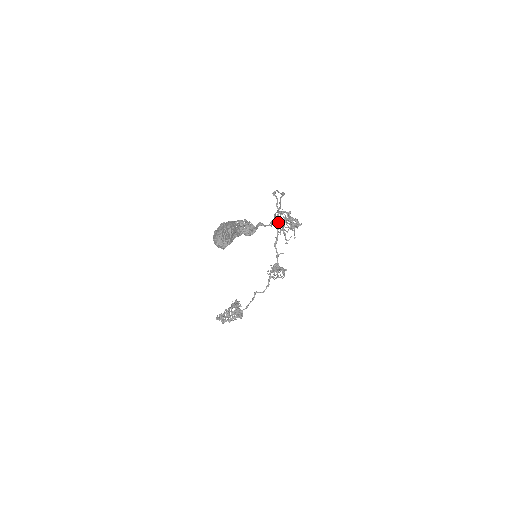
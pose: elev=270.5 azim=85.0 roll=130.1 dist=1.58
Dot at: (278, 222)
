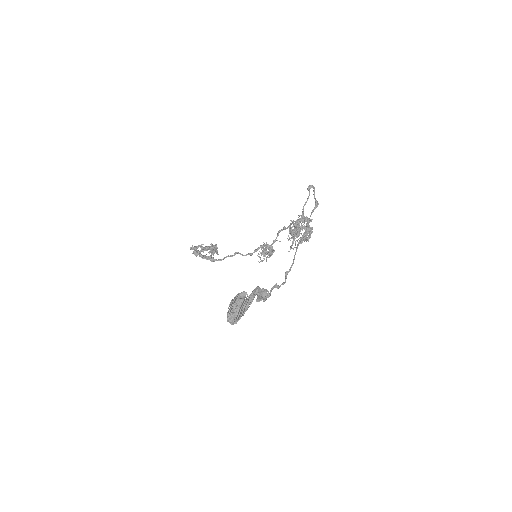
Dot at: (294, 231)
